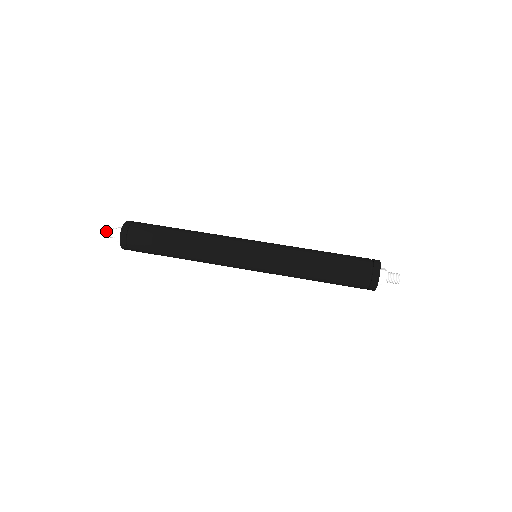
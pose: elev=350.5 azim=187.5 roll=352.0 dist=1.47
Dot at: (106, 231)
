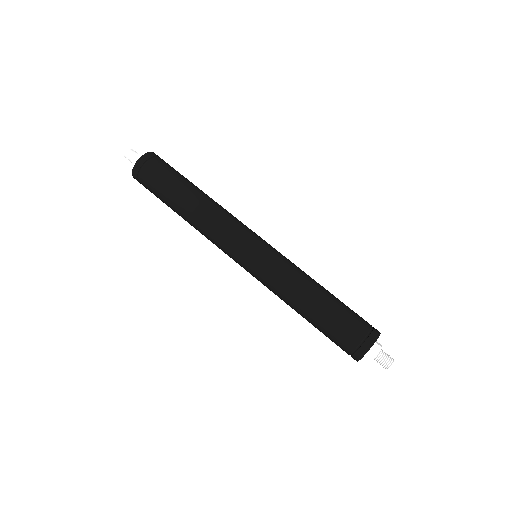
Dot at: (128, 151)
